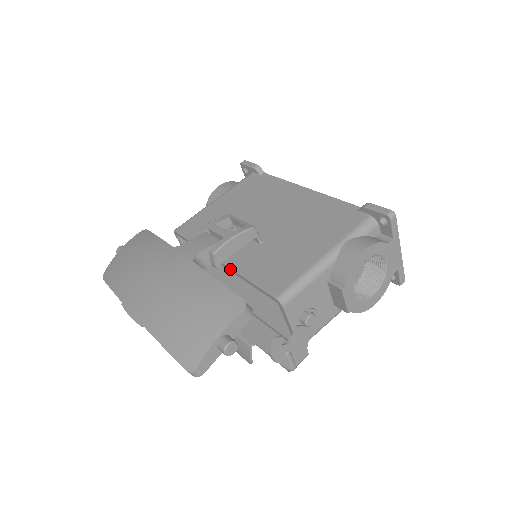
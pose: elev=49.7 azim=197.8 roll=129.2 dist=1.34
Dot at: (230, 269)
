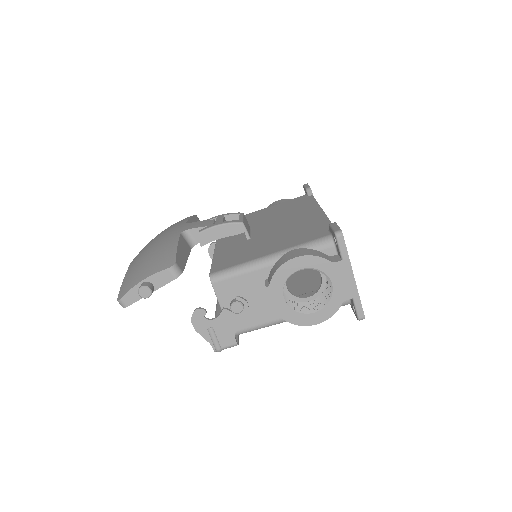
Dot at: occluded
